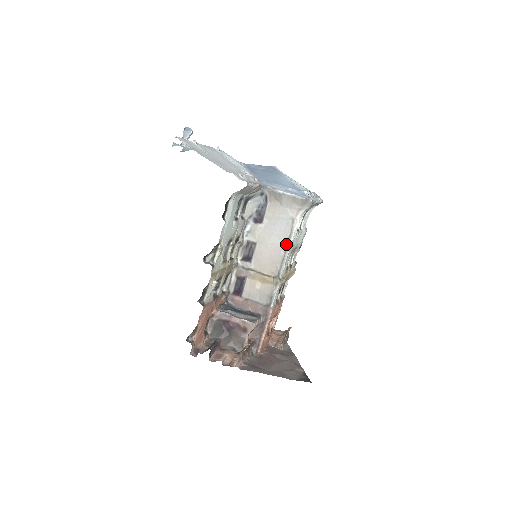
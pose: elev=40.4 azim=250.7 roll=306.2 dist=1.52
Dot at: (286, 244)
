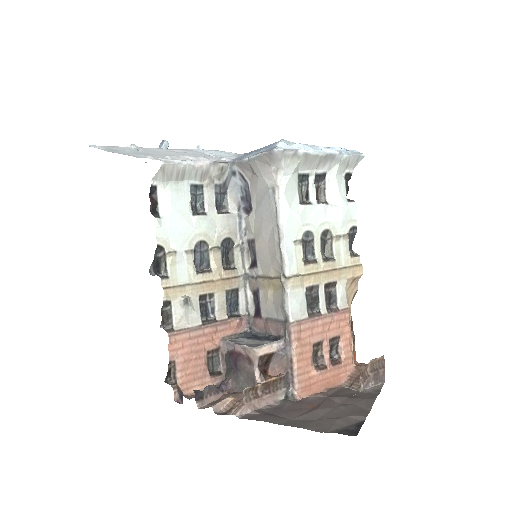
Dot at: (276, 225)
